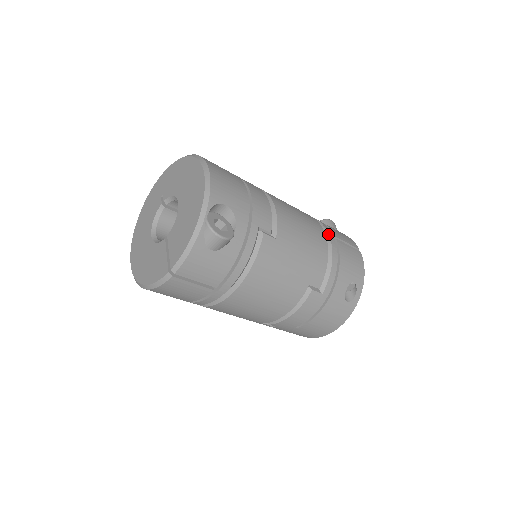
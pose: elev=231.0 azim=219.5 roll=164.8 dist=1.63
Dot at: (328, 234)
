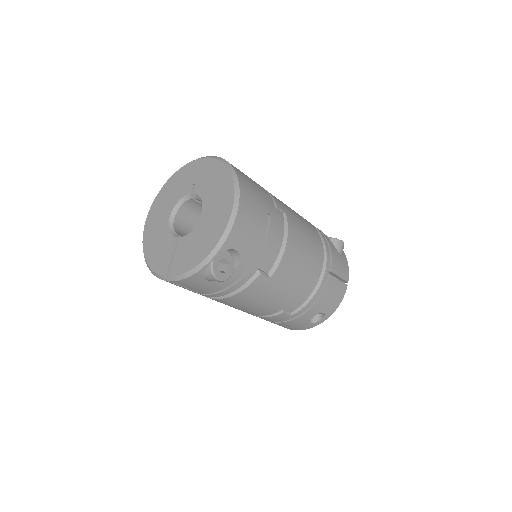
Dot at: (325, 270)
